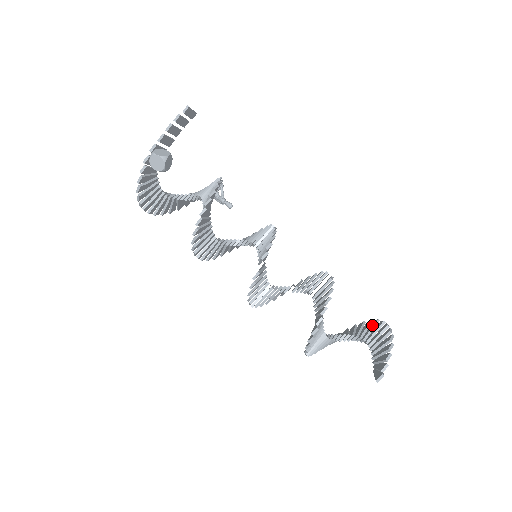
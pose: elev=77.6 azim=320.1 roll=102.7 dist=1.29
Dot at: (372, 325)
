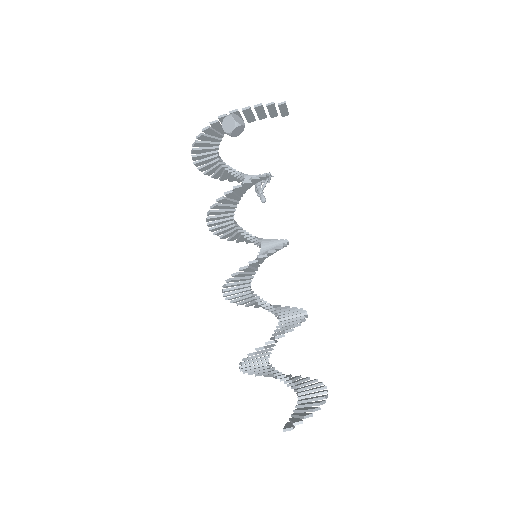
Dot at: (314, 384)
